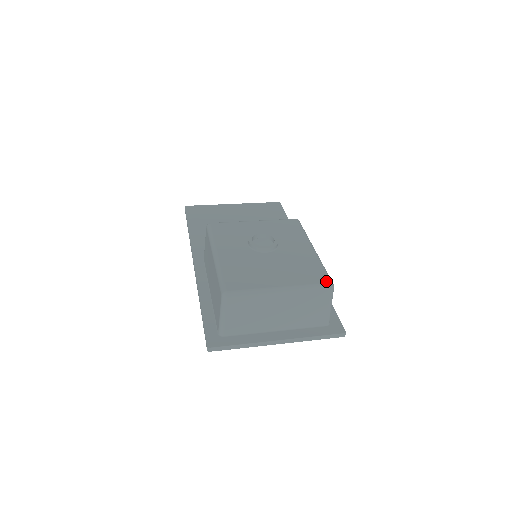
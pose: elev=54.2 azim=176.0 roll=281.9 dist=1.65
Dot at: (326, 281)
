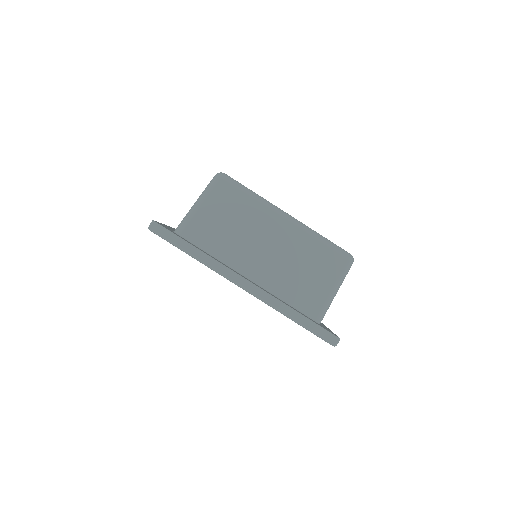
Dot at: (346, 251)
